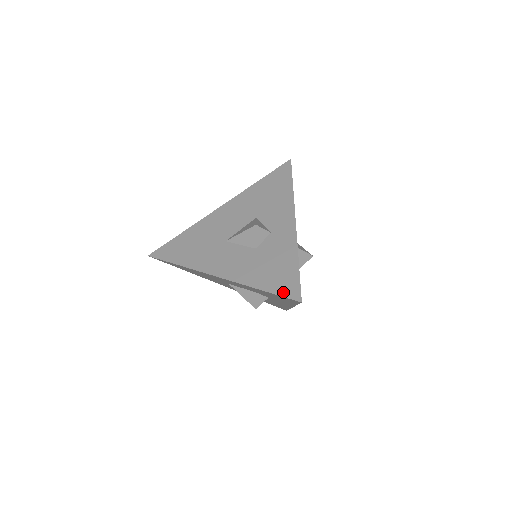
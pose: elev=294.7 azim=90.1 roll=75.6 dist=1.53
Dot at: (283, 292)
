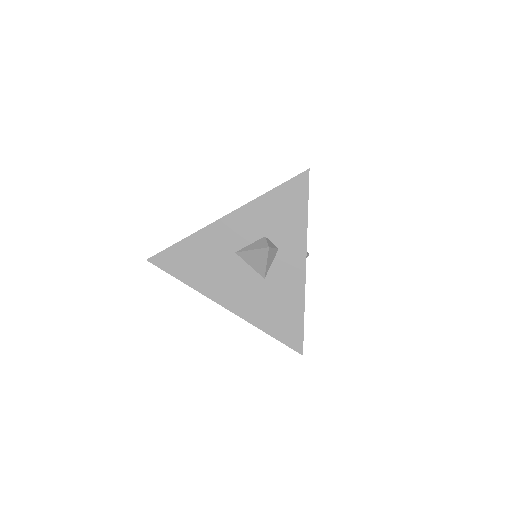
Dot at: (291, 180)
